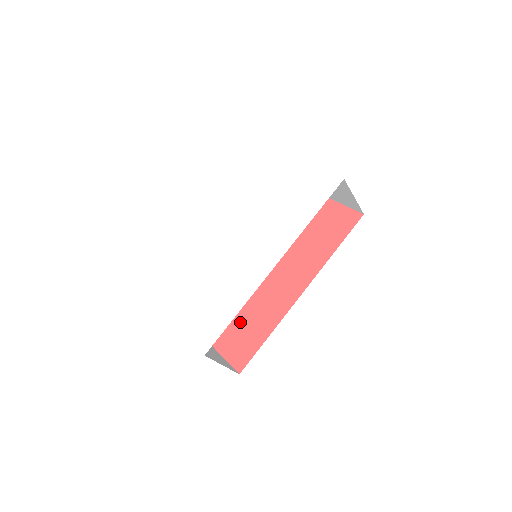
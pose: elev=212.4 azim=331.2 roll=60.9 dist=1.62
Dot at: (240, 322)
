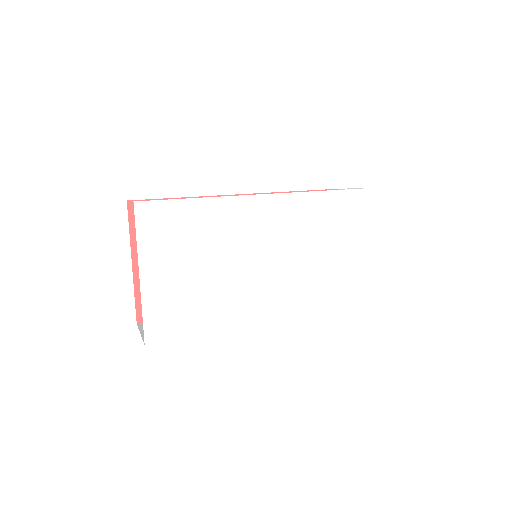
Dot at: occluded
